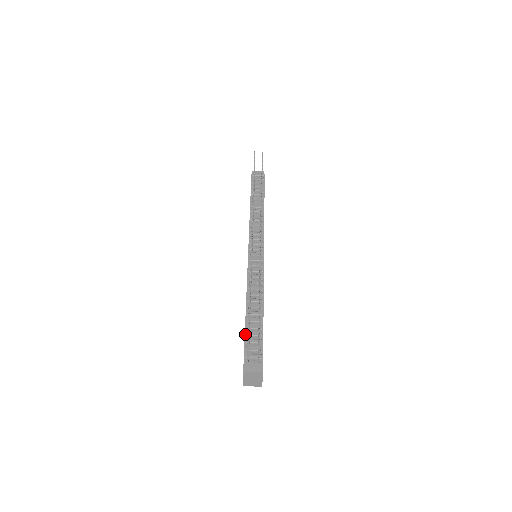
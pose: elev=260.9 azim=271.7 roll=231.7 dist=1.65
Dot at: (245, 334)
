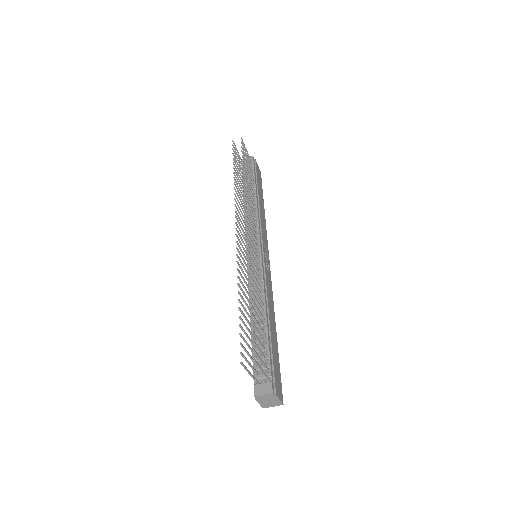
Dot at: occluded
